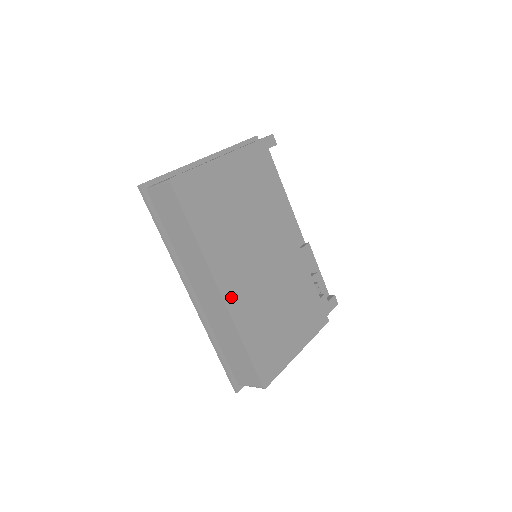
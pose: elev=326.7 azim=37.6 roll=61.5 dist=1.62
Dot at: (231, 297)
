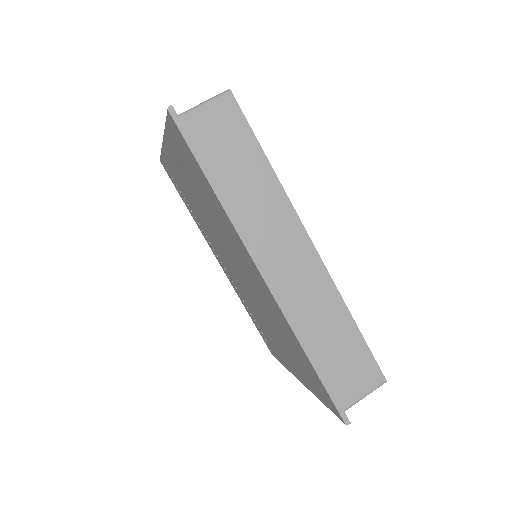
Dot at: occluded
